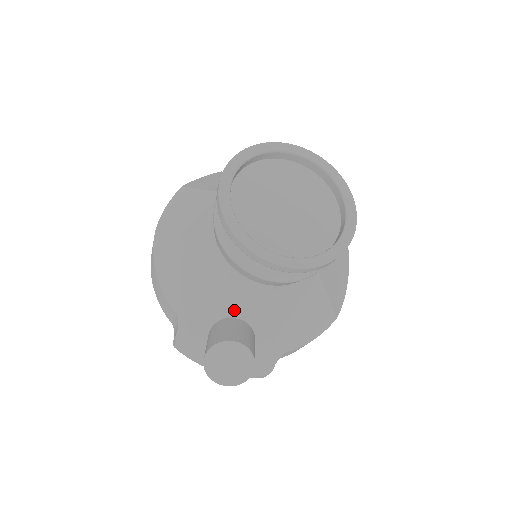
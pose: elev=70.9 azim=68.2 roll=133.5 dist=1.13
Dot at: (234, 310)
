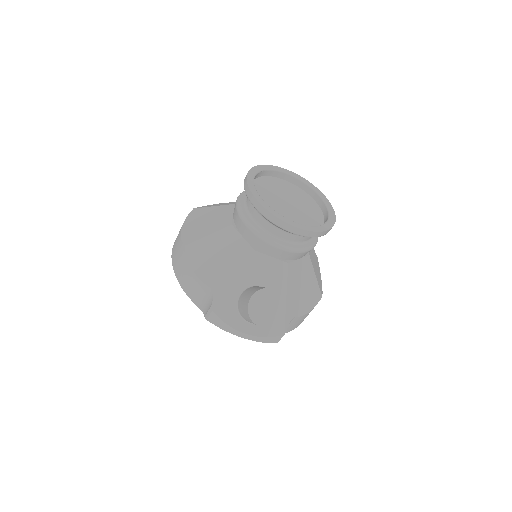
Dot at: (257, 280)
